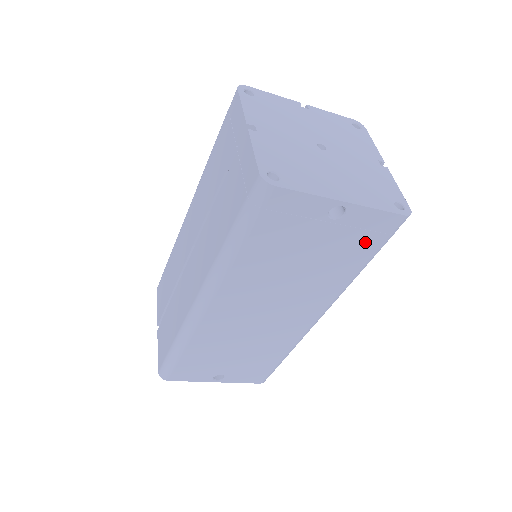
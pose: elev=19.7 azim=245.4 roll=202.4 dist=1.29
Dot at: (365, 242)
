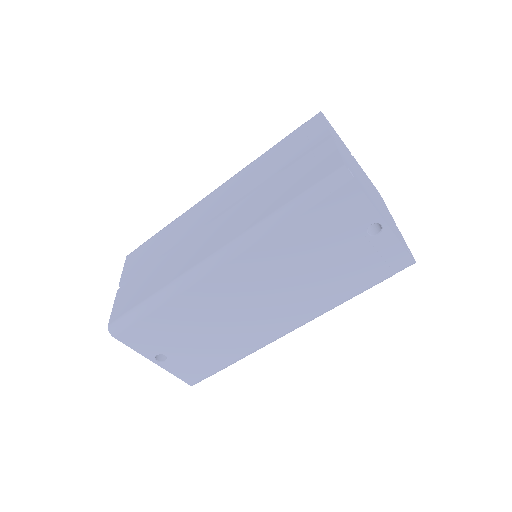
Dot at: (374, 269)
